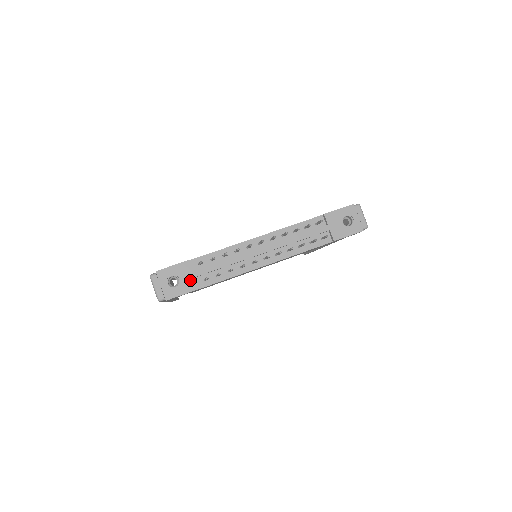
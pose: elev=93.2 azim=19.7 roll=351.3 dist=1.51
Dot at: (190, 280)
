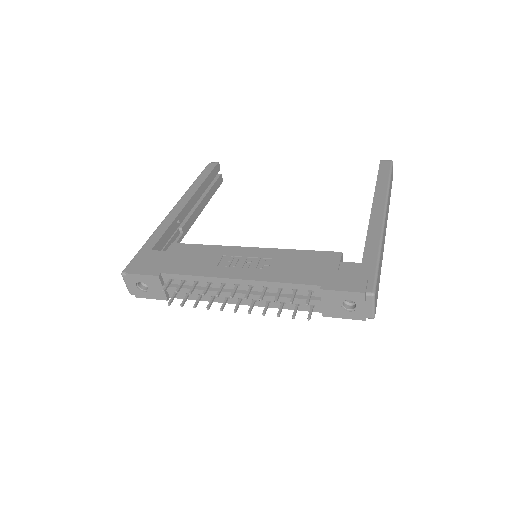
Dot at: (158, 291)
